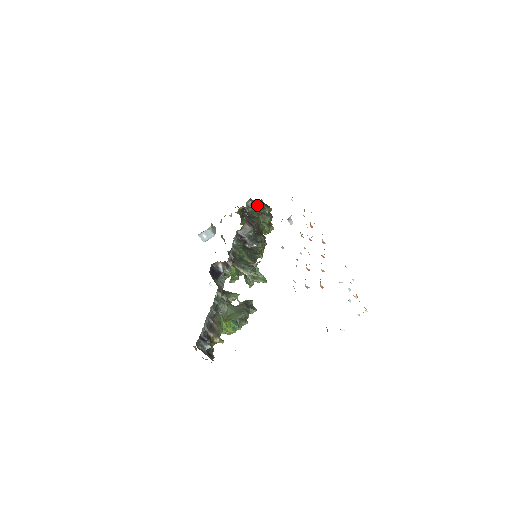
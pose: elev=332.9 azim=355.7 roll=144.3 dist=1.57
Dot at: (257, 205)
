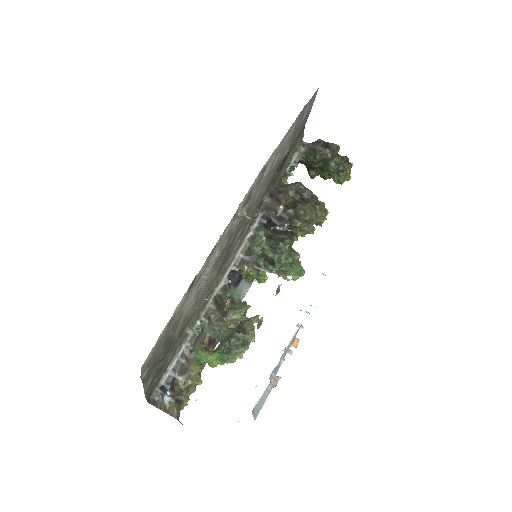
Dot at: (311, 151)
